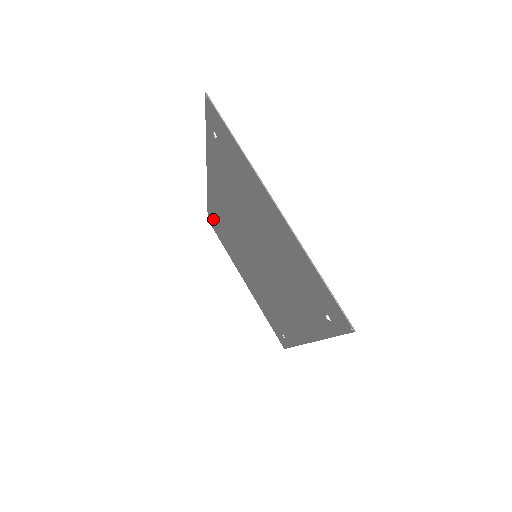
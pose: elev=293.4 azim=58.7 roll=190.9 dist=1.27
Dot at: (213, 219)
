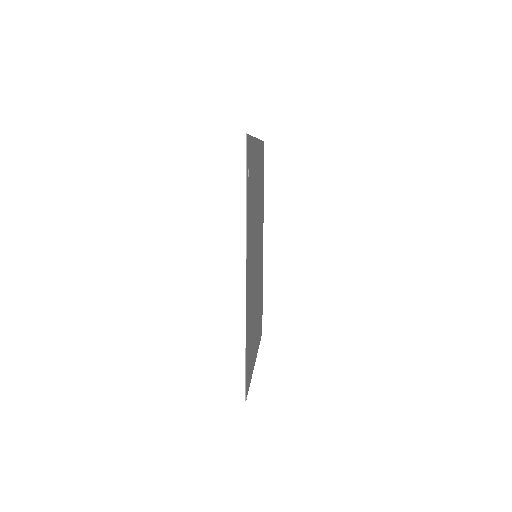
Dot at: (261, 312)
